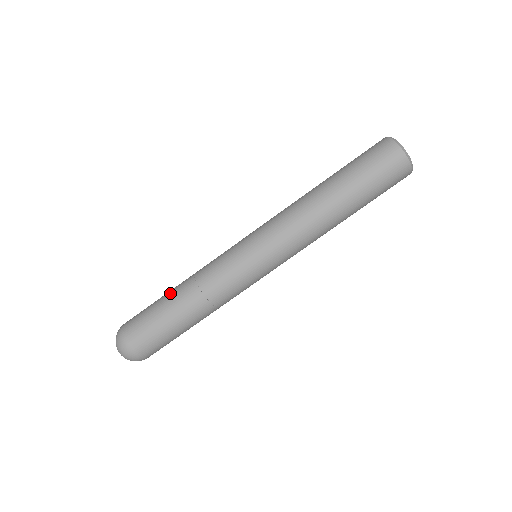
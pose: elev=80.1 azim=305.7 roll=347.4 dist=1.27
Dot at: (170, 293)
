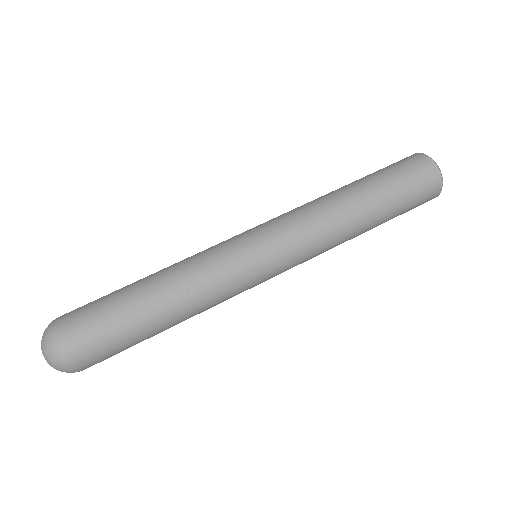
Dot at: (138, 280)
